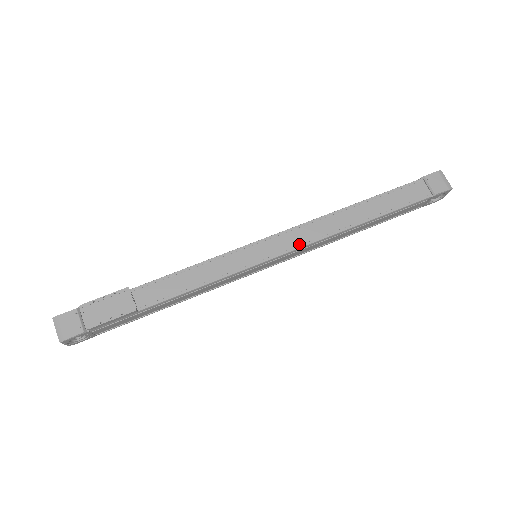
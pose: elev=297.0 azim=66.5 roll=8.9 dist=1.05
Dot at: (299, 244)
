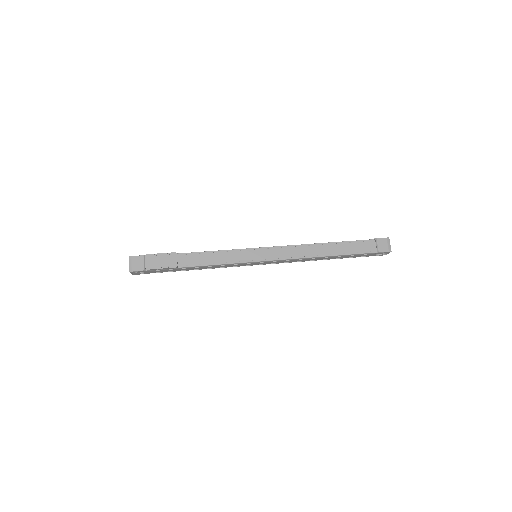
Dot at: (284, 257)
